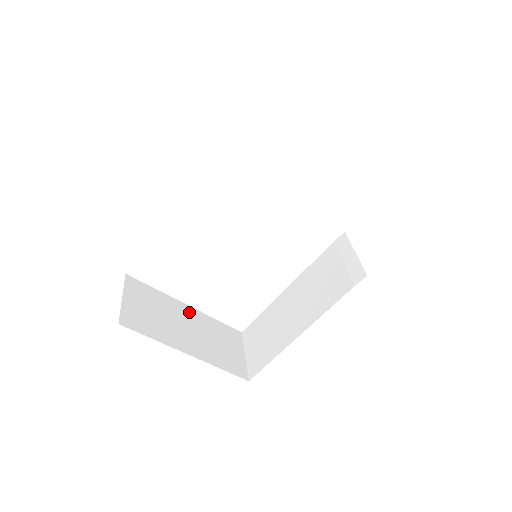
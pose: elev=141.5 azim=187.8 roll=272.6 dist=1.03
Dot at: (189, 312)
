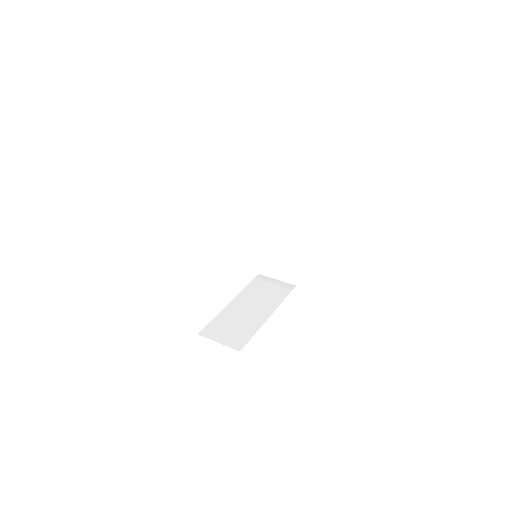
Dot at: occluded
